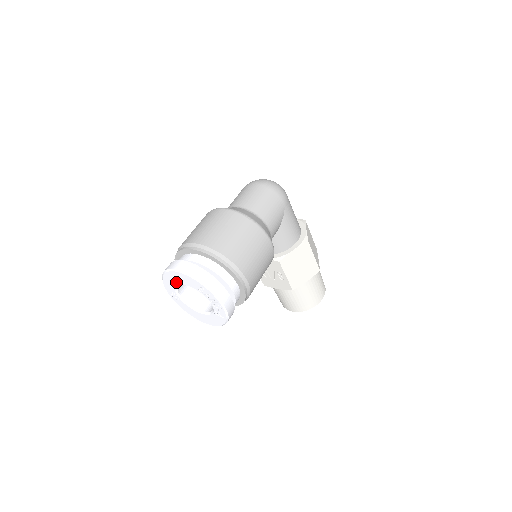
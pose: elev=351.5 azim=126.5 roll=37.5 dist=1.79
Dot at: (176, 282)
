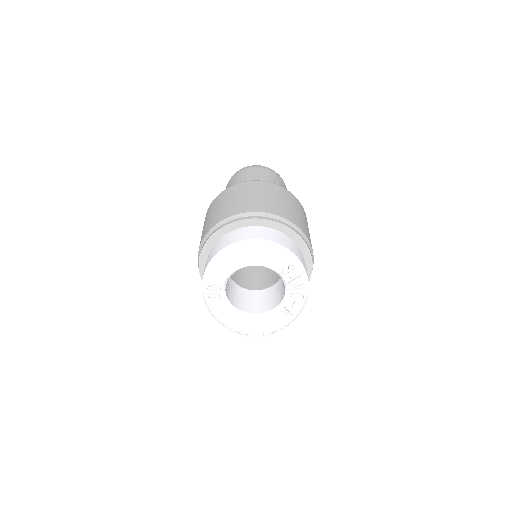
Dot at: (241, 263)
